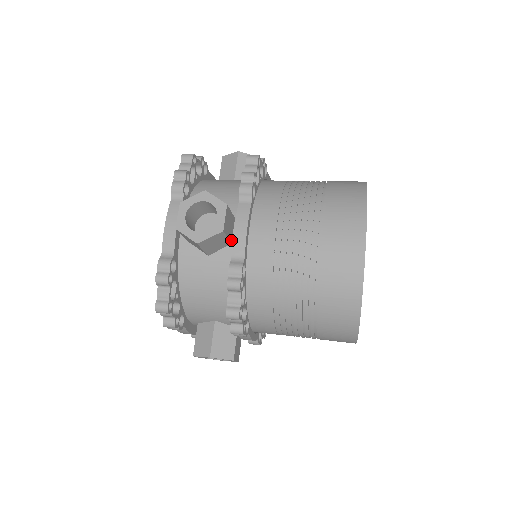
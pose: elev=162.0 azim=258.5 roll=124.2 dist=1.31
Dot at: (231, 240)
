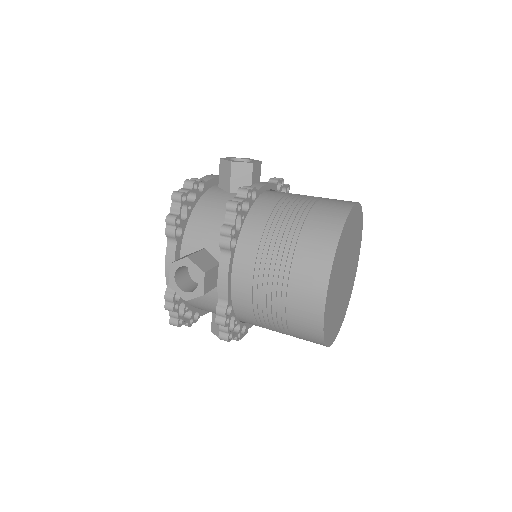
Dot at: occluded
